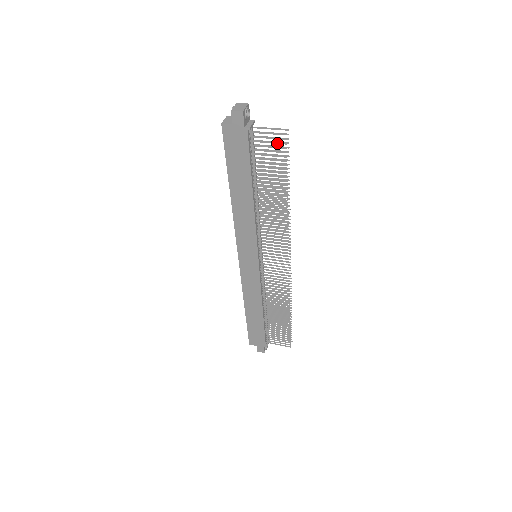
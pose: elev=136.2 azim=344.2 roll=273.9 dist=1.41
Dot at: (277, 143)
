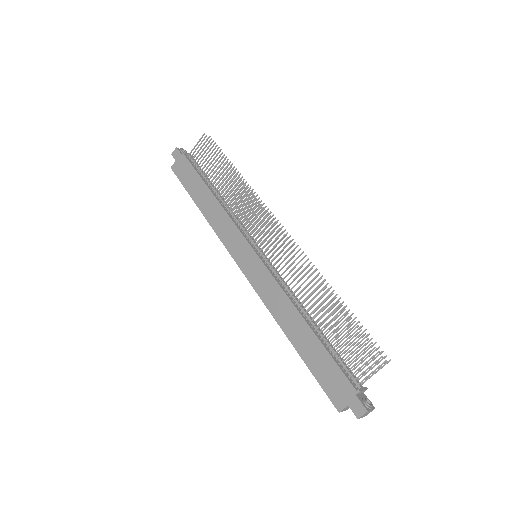
Dot at: occluded
